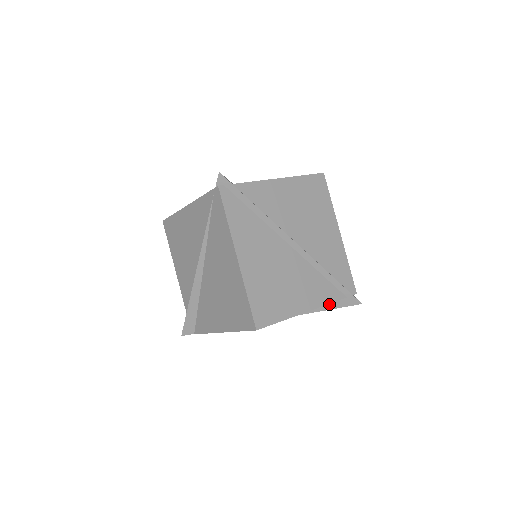
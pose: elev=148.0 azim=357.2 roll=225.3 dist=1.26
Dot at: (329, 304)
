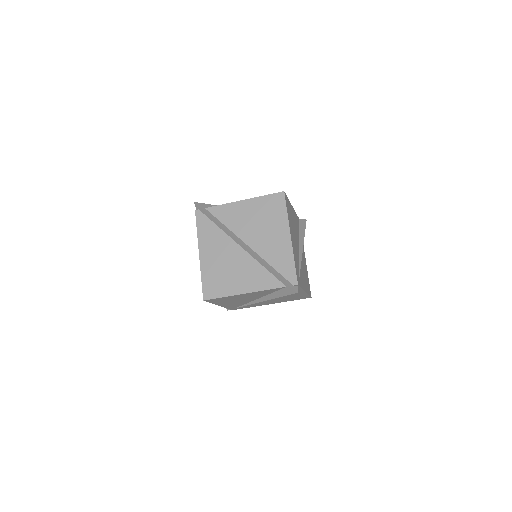
Dot at: (280, 292)
